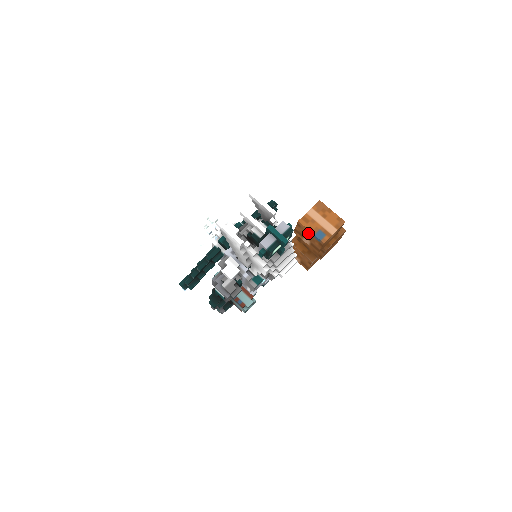
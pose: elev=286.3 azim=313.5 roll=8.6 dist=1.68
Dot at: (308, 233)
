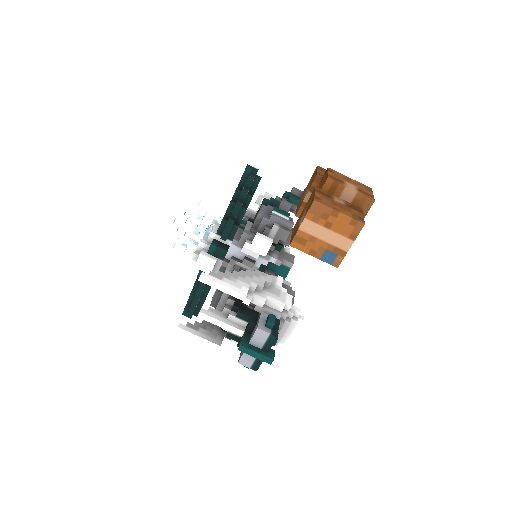
Dot at: occluded
